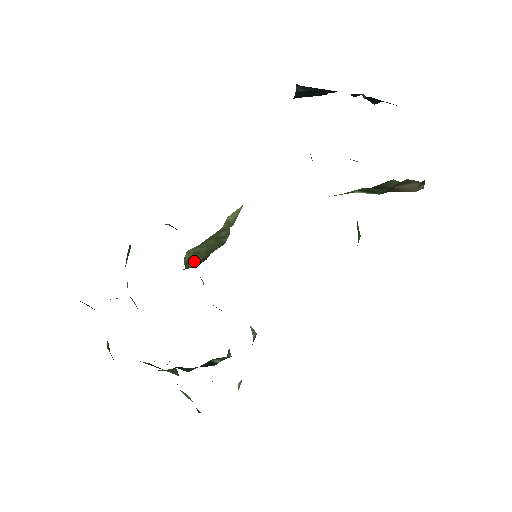
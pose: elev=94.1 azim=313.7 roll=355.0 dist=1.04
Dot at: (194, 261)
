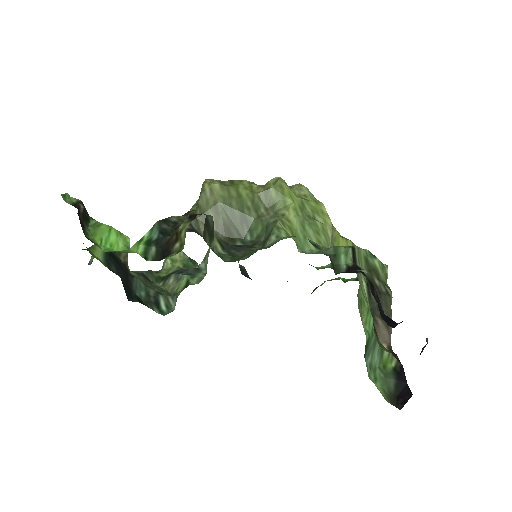
Dot at: occluded
